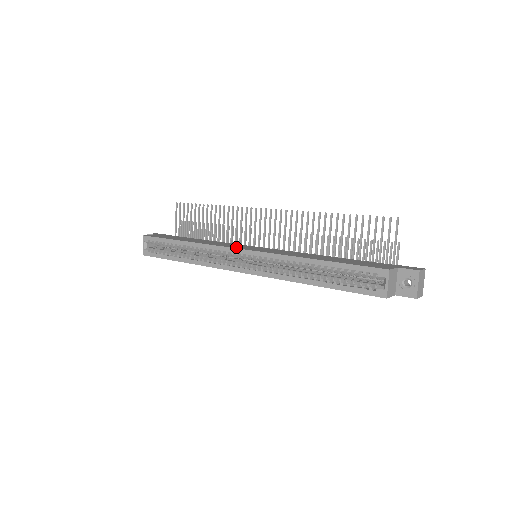
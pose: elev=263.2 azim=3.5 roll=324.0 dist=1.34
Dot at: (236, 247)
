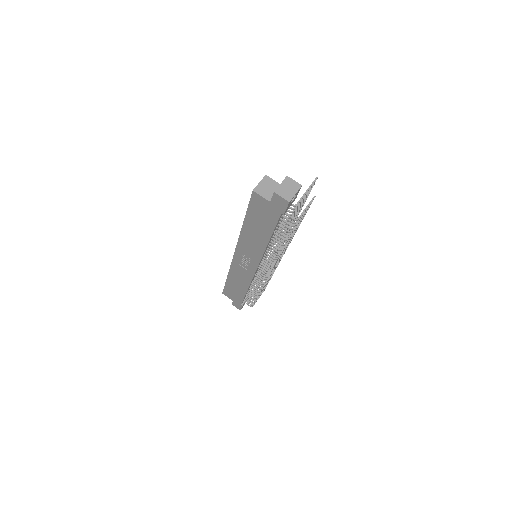
Dot at: occluded
